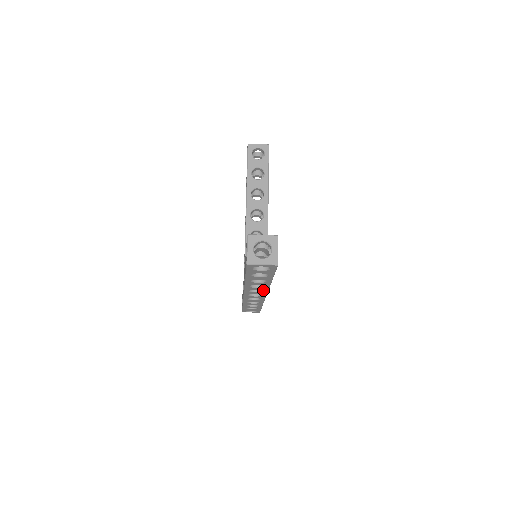
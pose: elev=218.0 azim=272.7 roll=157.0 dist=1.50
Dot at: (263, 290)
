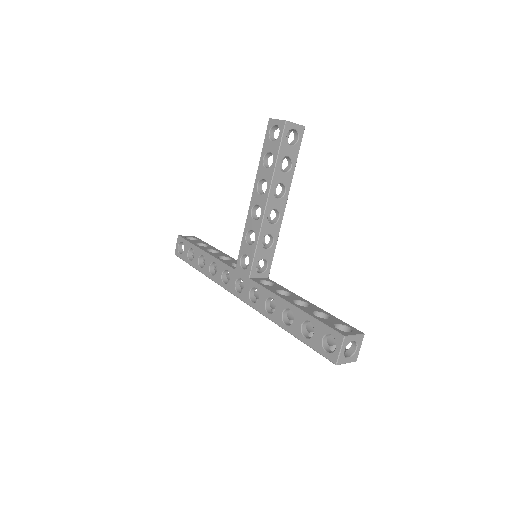
Dot at: occluded
